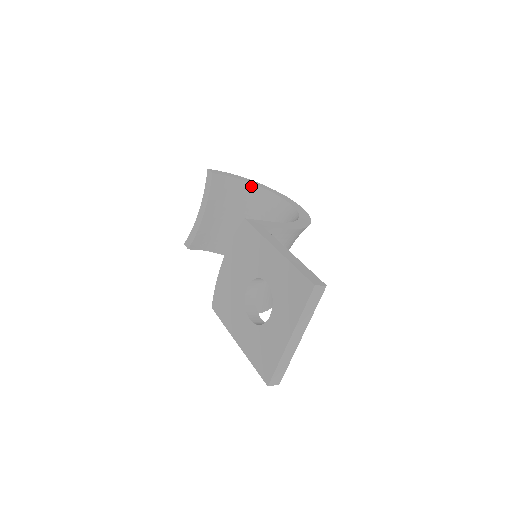
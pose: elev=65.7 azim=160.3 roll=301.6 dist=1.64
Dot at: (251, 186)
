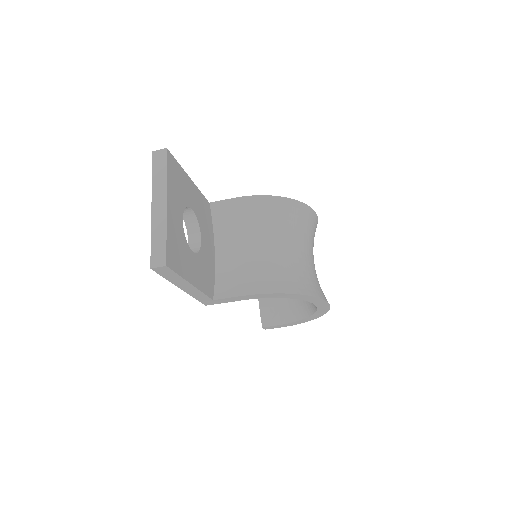
Dot at: occluded
